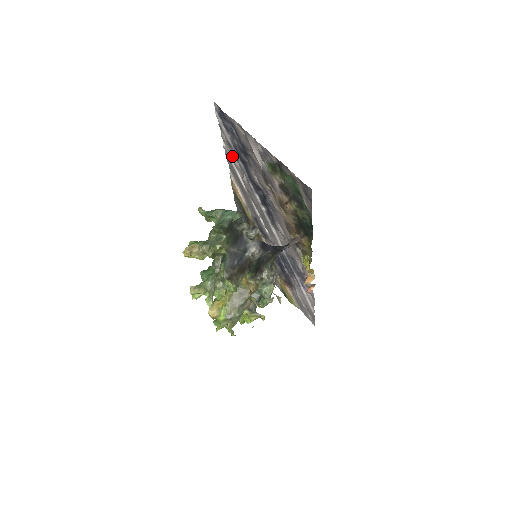
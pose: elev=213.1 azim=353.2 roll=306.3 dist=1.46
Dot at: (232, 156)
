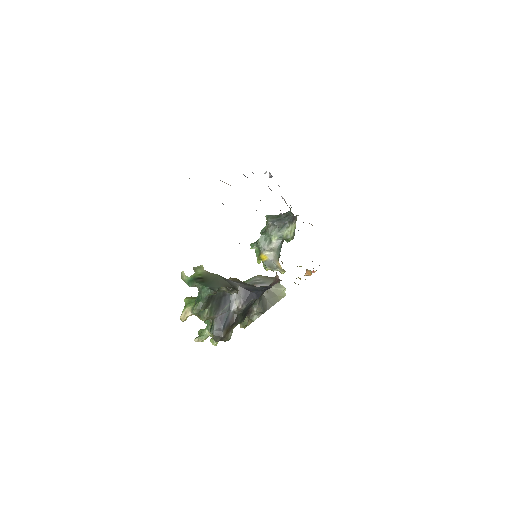
Dot at: occluded
